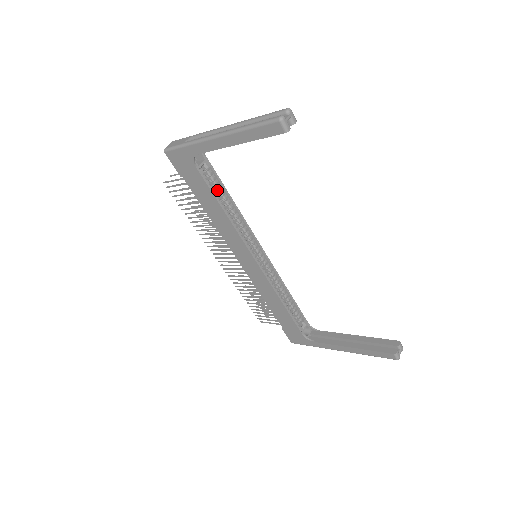
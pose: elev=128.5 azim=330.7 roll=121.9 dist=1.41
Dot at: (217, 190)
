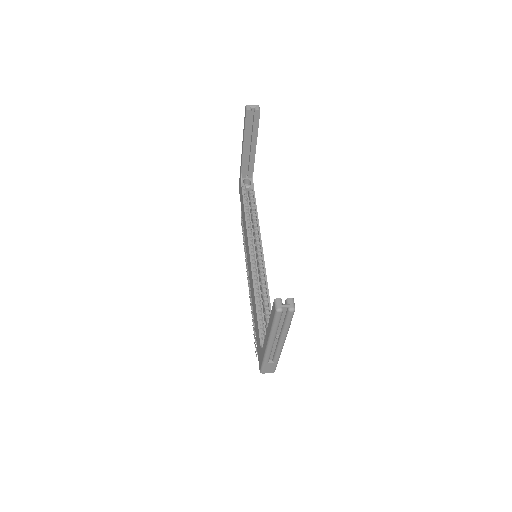
Dot at: (252, 205)
